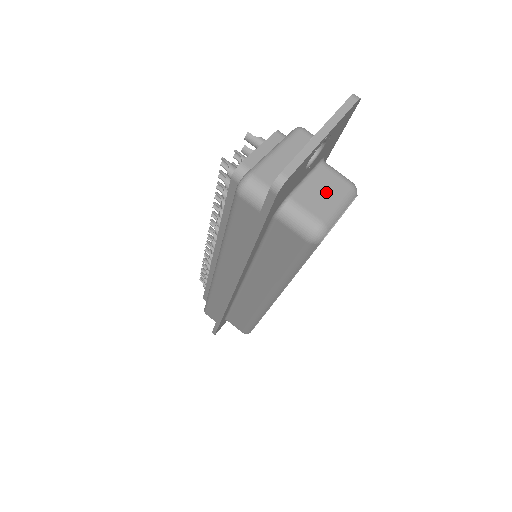
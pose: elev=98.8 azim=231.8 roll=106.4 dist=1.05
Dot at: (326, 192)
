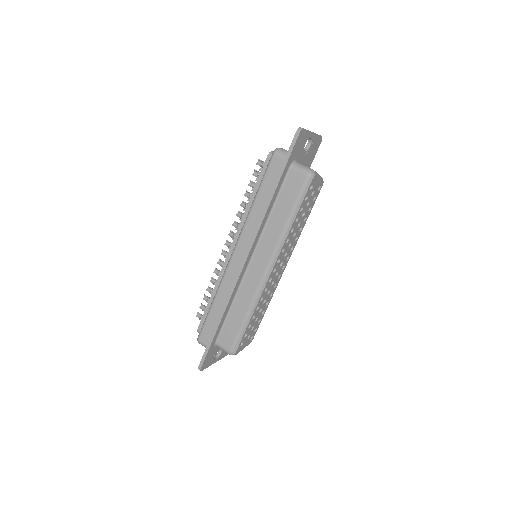
Dot at: occluded
